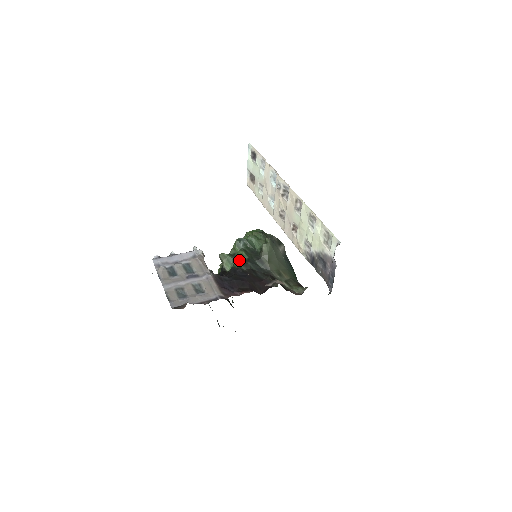
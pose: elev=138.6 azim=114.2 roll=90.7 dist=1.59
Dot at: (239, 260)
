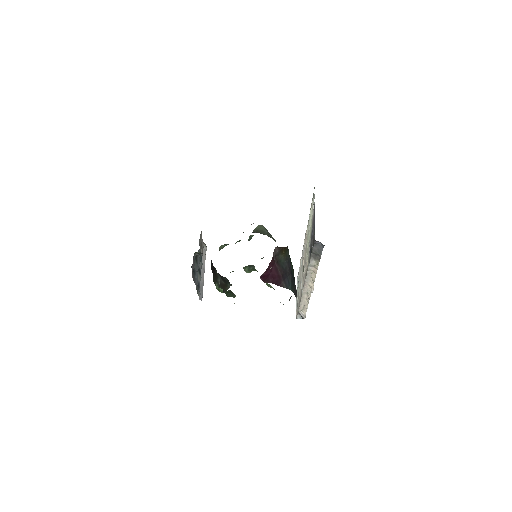
Dot at: occluded
